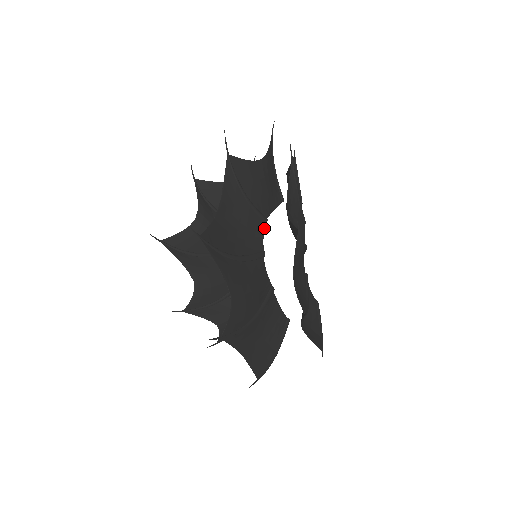
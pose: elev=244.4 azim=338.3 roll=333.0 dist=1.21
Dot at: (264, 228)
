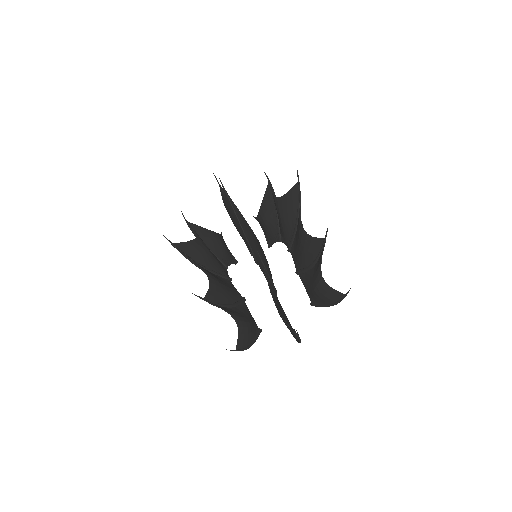
Dot at: occluded
